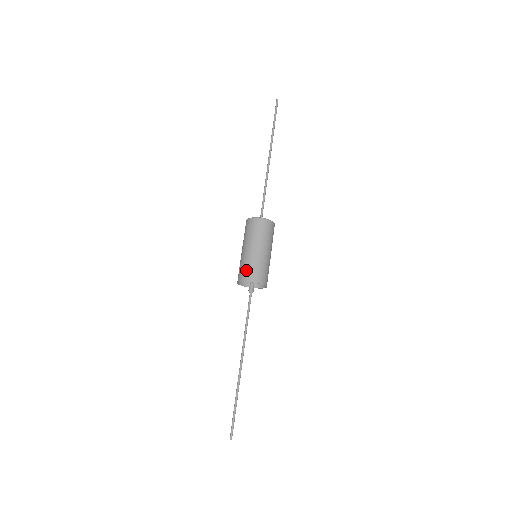
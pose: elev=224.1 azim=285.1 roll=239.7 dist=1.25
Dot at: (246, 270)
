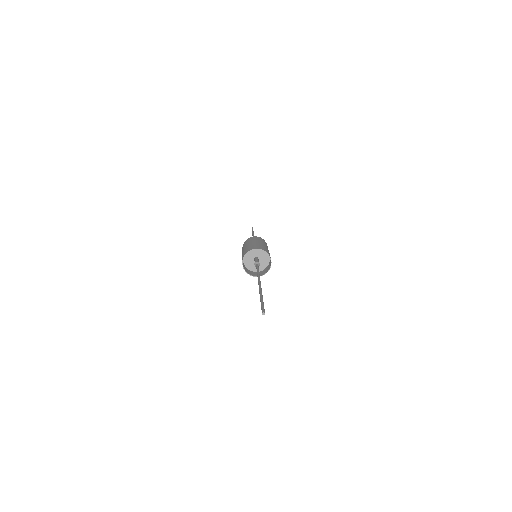
Dot at: (246, 251)
